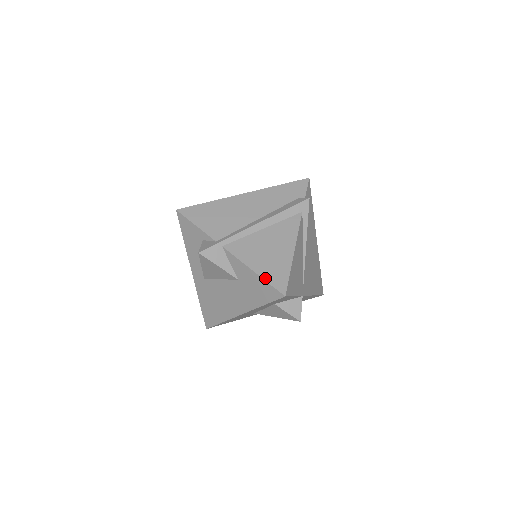
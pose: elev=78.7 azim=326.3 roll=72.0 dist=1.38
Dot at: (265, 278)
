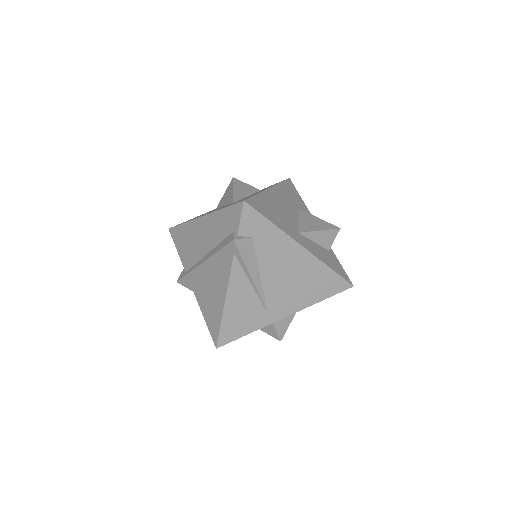
Dot at: (207, 324)
